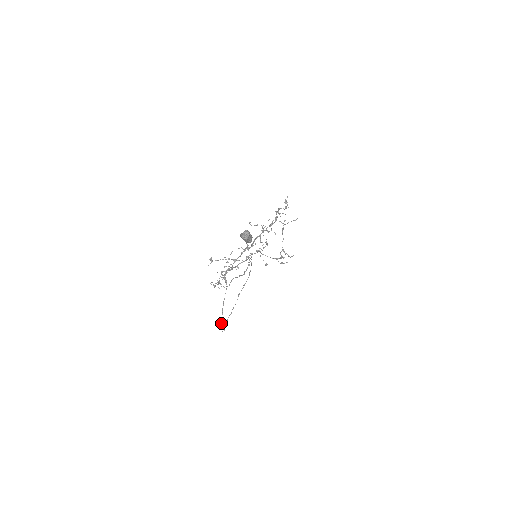
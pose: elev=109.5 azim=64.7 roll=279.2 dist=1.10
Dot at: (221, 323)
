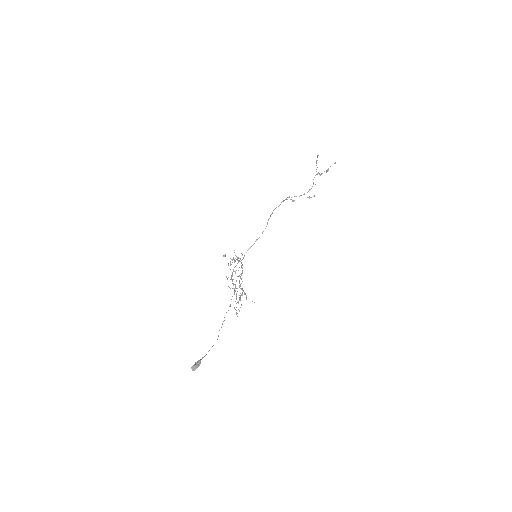
Dot at: occluded
